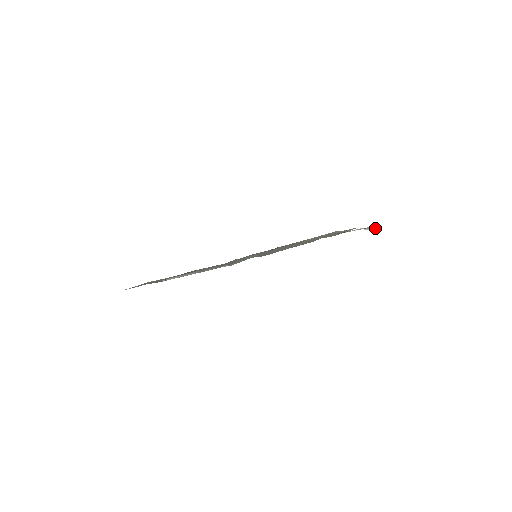
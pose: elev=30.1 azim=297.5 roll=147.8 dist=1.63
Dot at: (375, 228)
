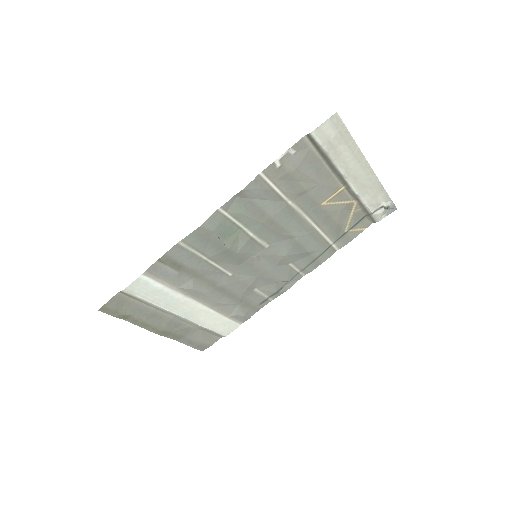
Dot at: (386, 205)
